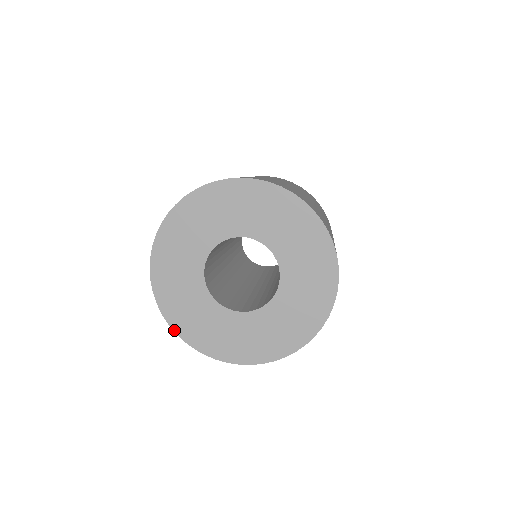
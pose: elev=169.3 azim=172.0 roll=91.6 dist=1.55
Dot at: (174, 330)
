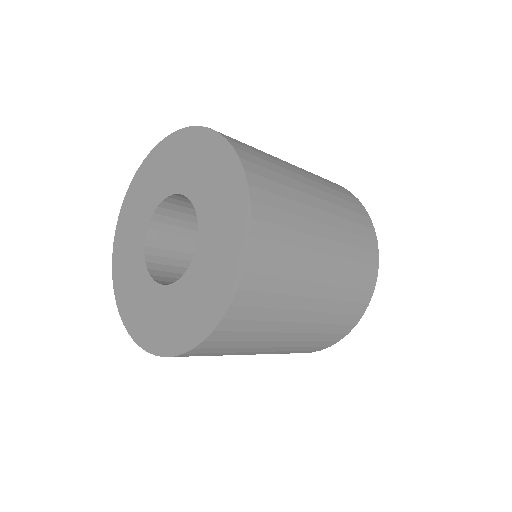
Dot at: (153, 353)
